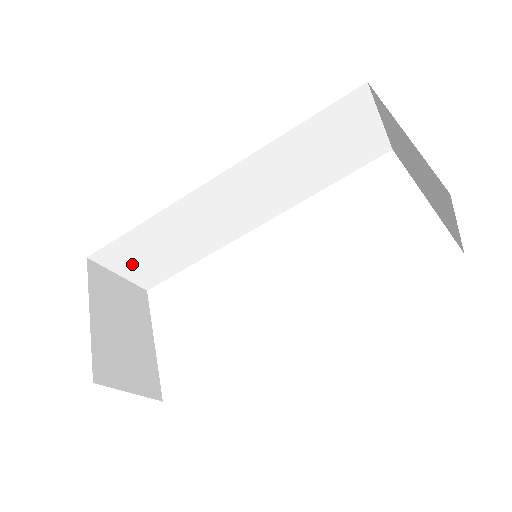
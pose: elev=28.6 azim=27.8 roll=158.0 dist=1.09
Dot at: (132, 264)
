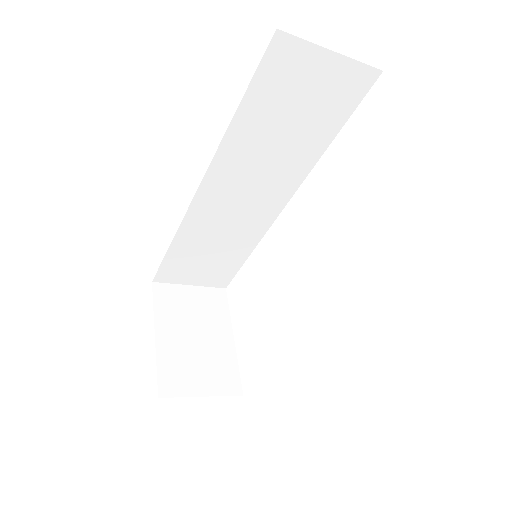
Dot at: (193, 275)
